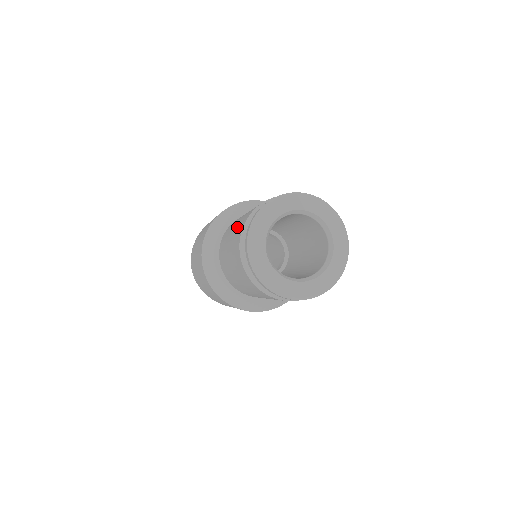
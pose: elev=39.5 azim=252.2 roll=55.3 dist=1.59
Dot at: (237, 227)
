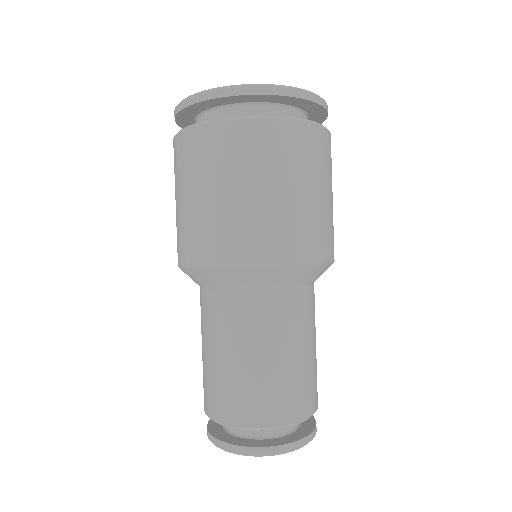
Dot at: (251, 389)
